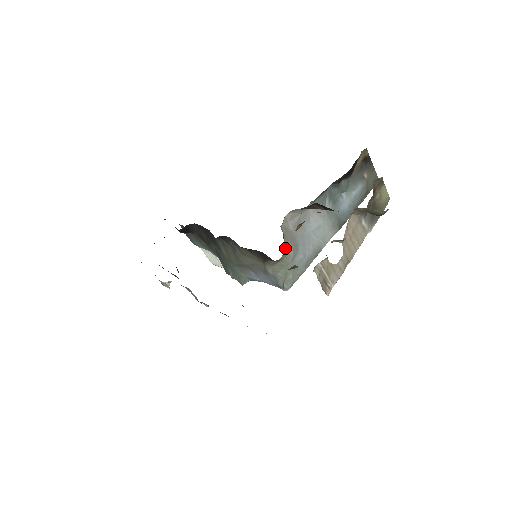
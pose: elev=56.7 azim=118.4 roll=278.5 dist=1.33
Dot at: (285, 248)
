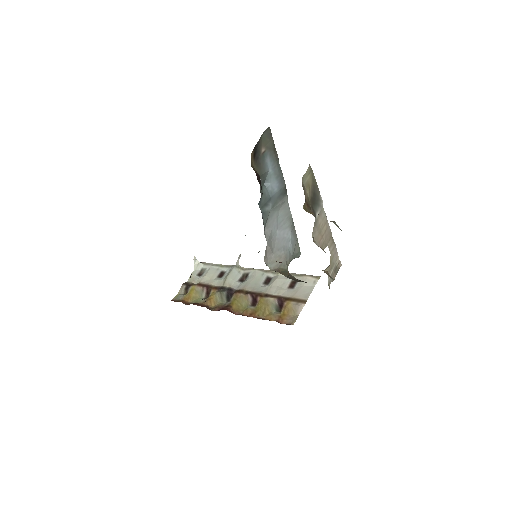
Dot at: (284, 268)
